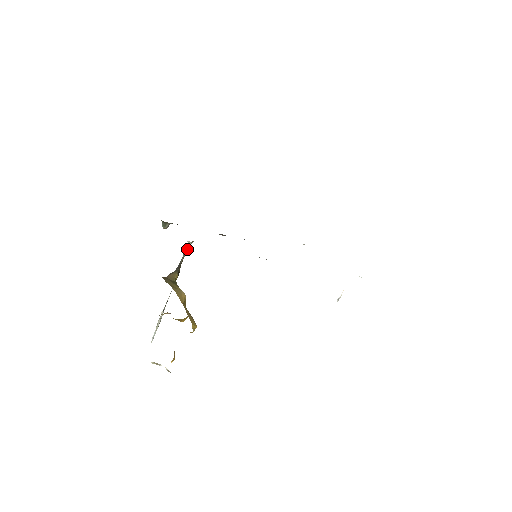
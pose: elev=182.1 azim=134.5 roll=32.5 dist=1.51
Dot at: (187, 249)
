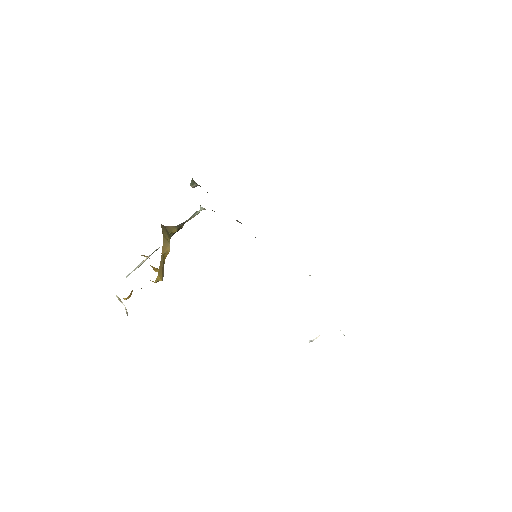
Dot at: (197, 213)
